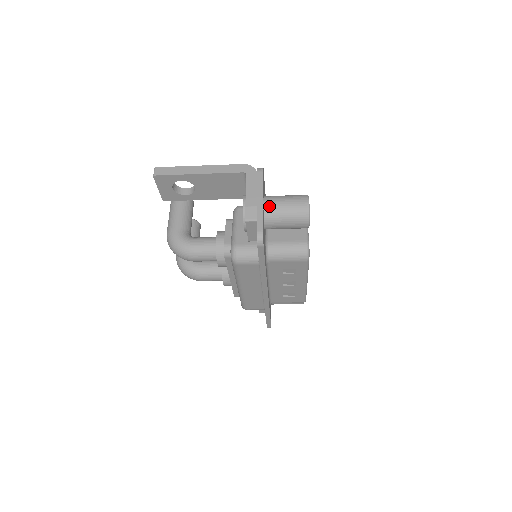
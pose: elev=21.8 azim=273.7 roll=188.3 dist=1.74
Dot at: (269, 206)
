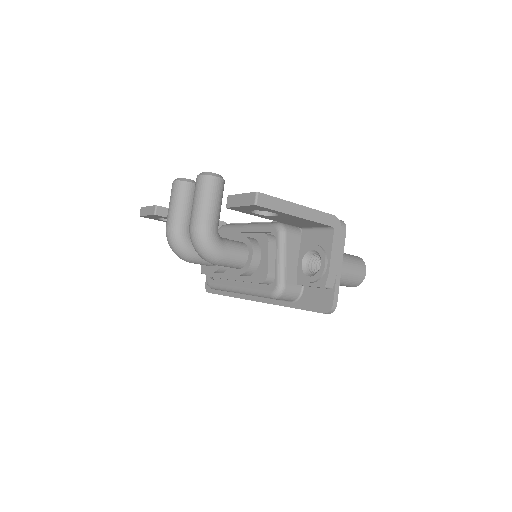
Dot at: (341, 271)
